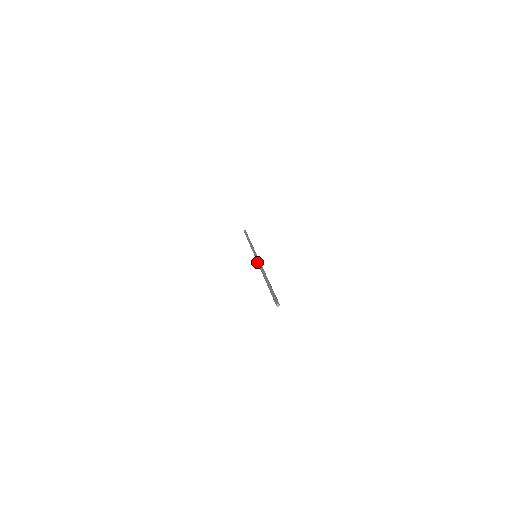
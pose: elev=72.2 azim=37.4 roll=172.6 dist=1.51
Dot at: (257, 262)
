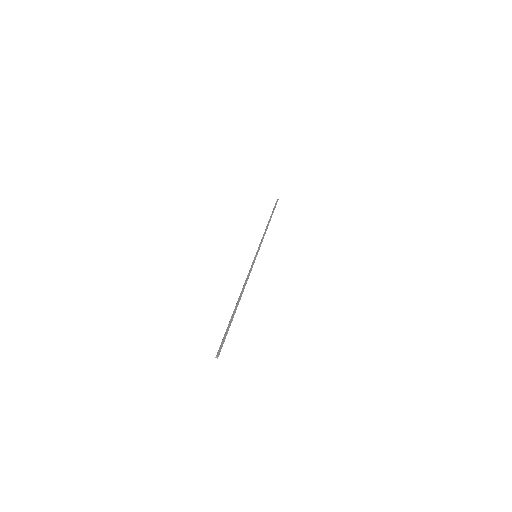
Dot at: (249, 270)
